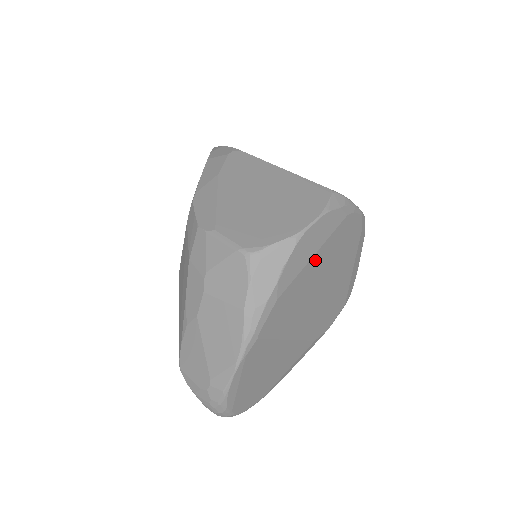
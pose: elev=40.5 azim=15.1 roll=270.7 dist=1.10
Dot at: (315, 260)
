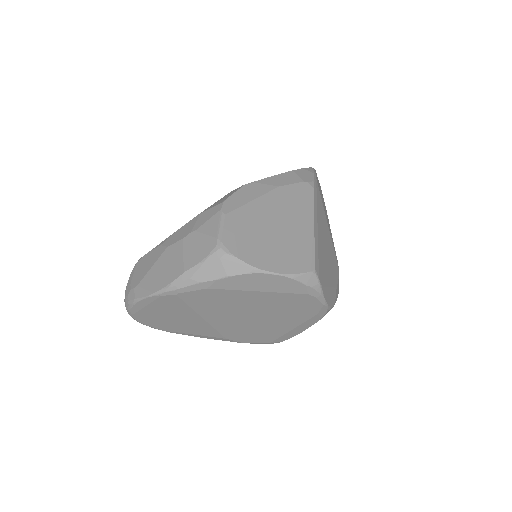
Dot at: (258, 295)
